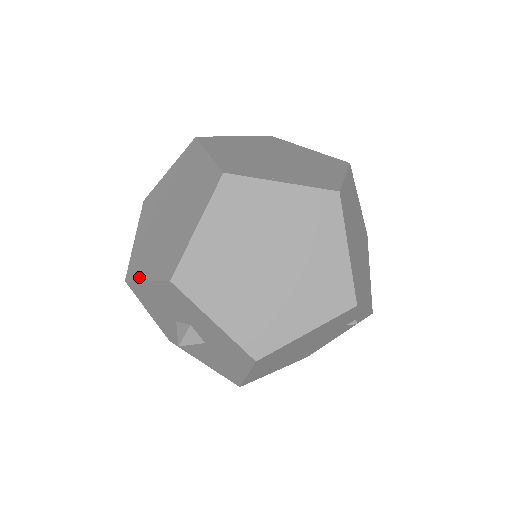
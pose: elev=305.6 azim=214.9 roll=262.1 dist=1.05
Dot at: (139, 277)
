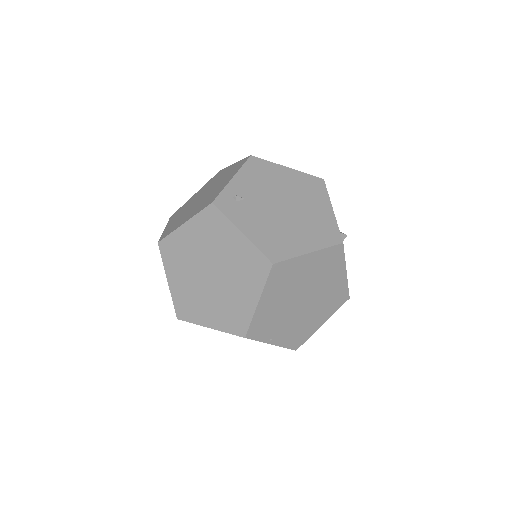
Dot at: (166, 268)
